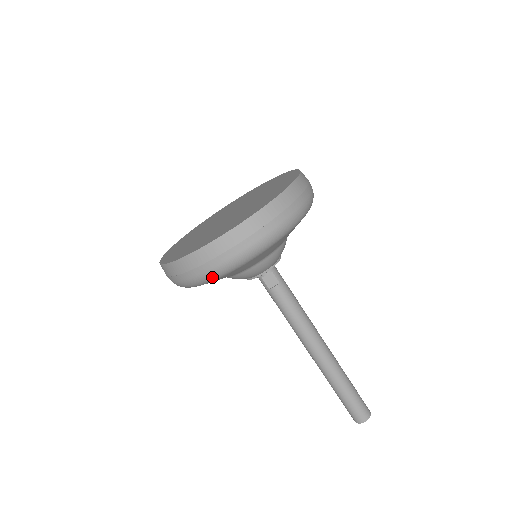
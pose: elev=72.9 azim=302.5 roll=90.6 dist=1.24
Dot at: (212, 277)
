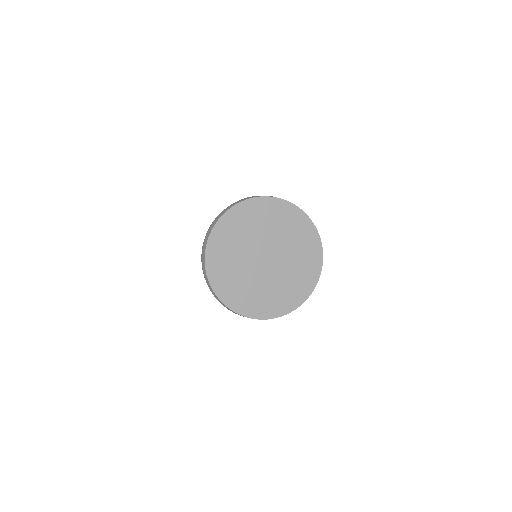
Dot at: occluded
